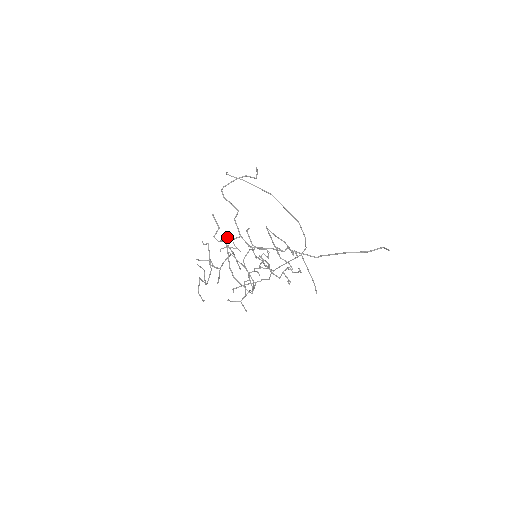
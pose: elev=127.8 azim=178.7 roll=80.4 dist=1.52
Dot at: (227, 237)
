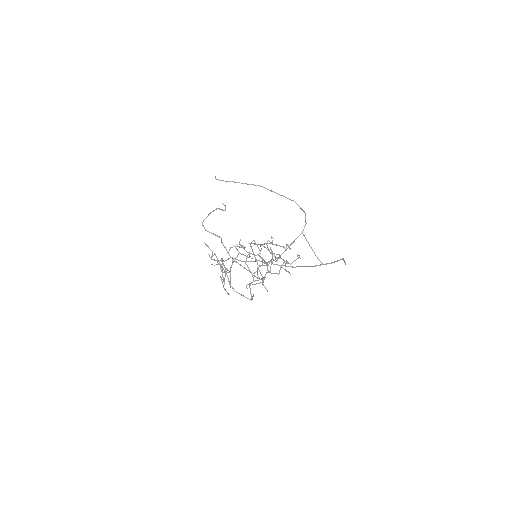
Dot at: occluded
